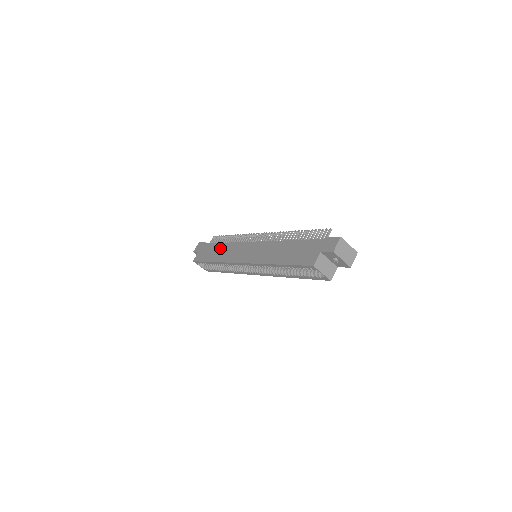
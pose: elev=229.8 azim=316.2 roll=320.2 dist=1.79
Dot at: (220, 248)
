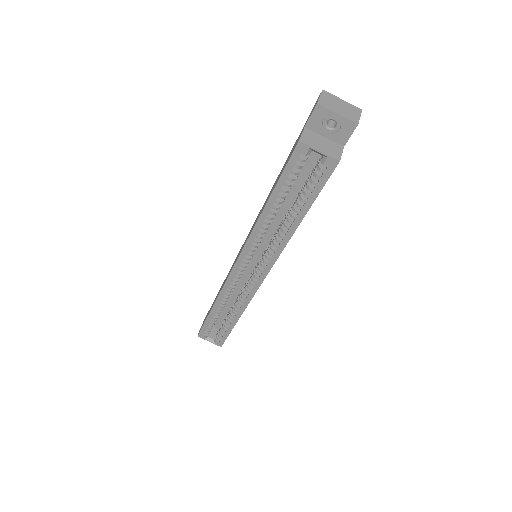
Dot at: occluded
